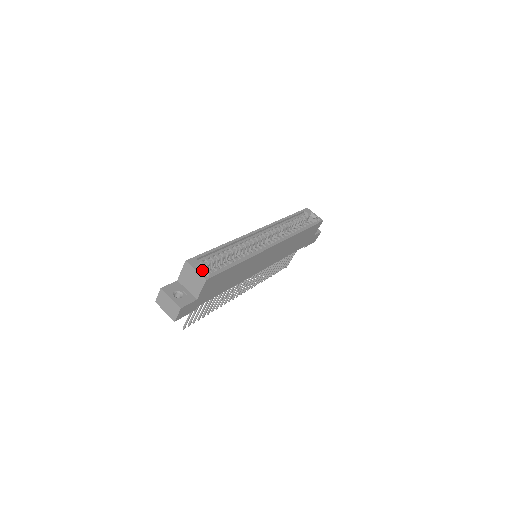
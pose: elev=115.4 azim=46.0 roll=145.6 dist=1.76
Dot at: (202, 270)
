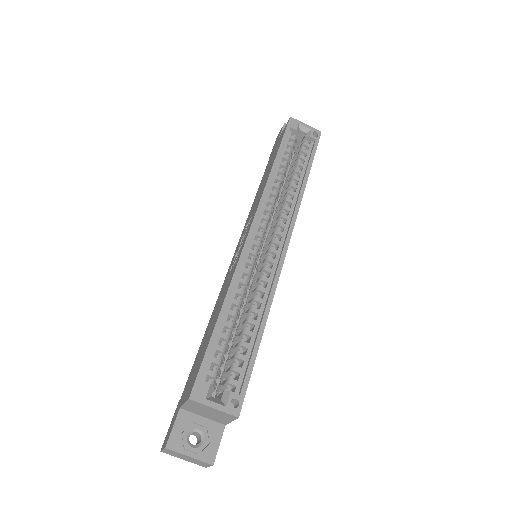
Dot at: (215, 383)
